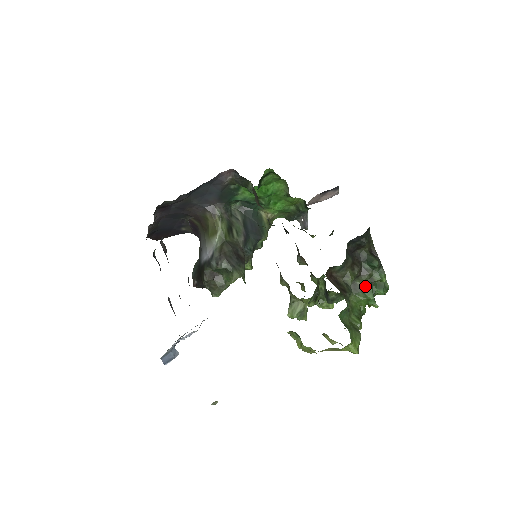
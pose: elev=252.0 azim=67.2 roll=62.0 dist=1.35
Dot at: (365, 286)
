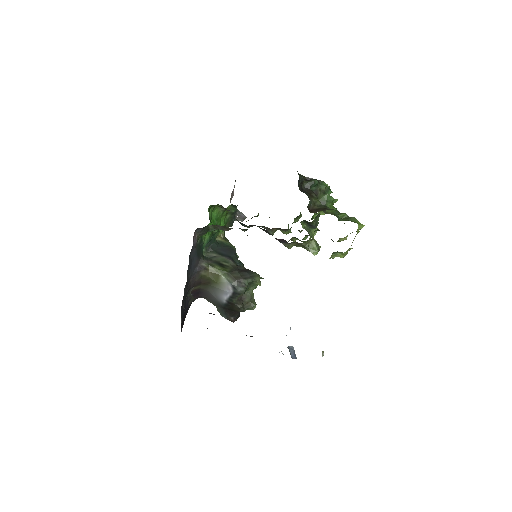
Dot at: (324, 198)
